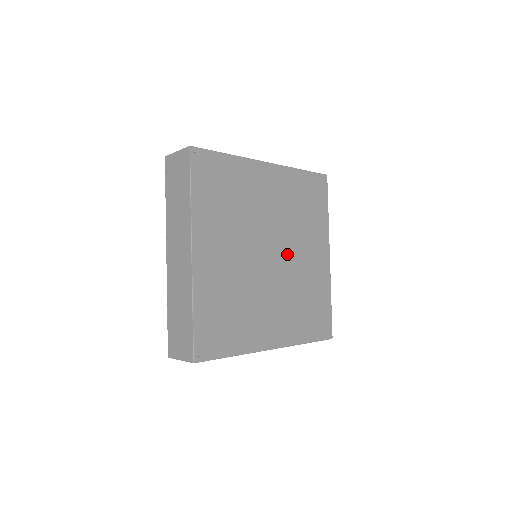
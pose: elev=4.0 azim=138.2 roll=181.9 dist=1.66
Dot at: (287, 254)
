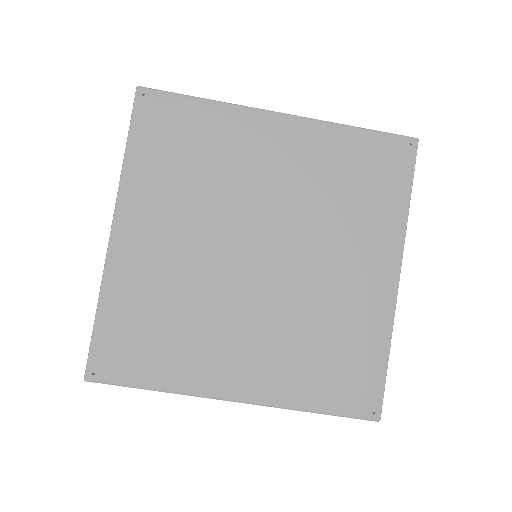
Dot at: (296, 258)
